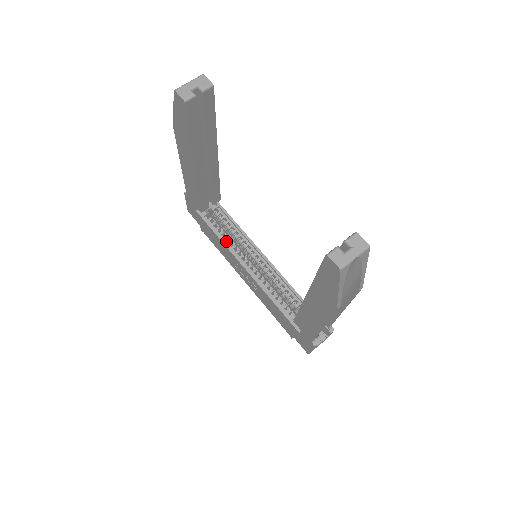
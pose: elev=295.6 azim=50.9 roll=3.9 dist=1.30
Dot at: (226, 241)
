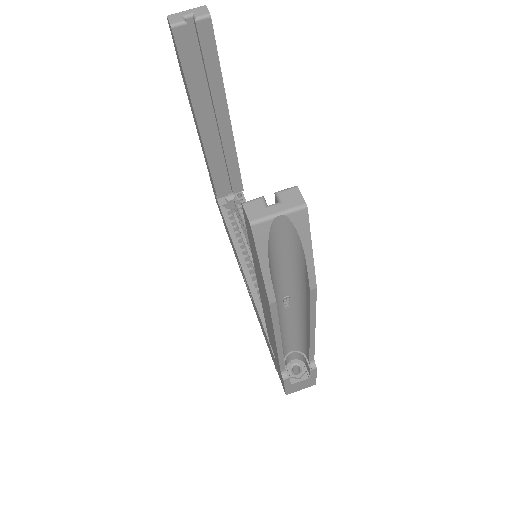
Dot at: (235, 236)
